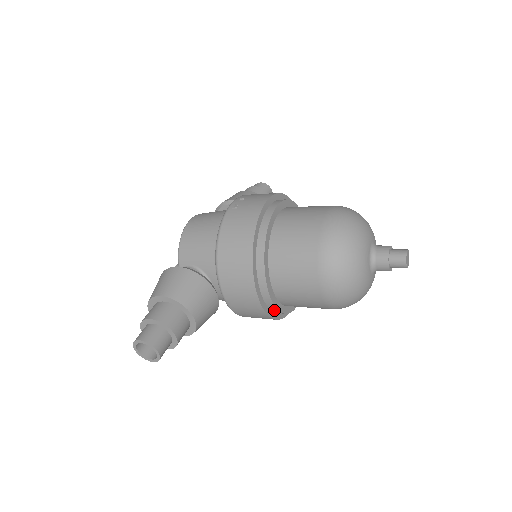
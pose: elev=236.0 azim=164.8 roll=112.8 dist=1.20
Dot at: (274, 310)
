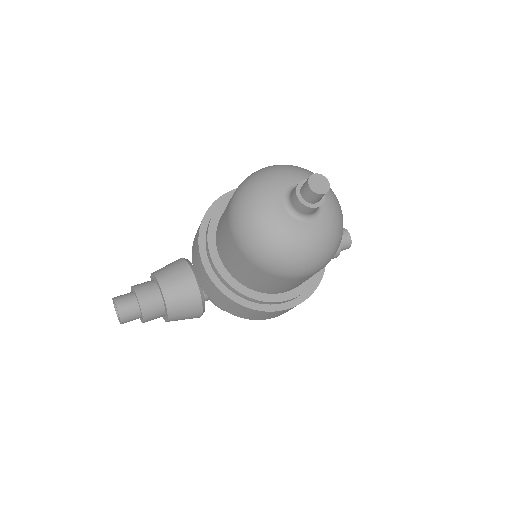
Dot at: (228, 286)
